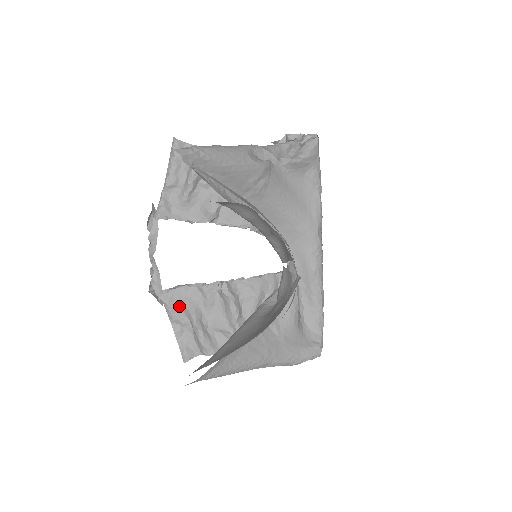
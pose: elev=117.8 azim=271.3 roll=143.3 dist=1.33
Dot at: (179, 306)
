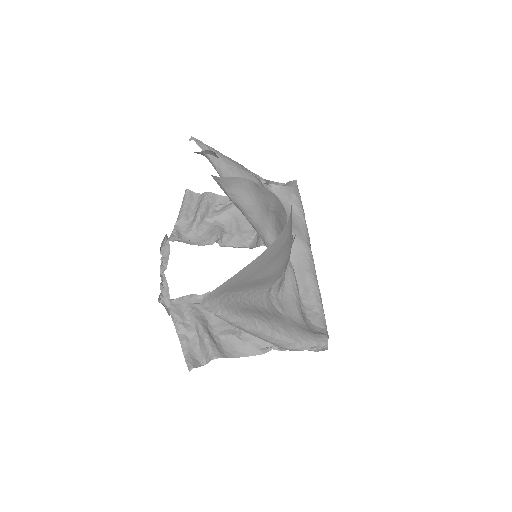
Dot at: (186, 316)
